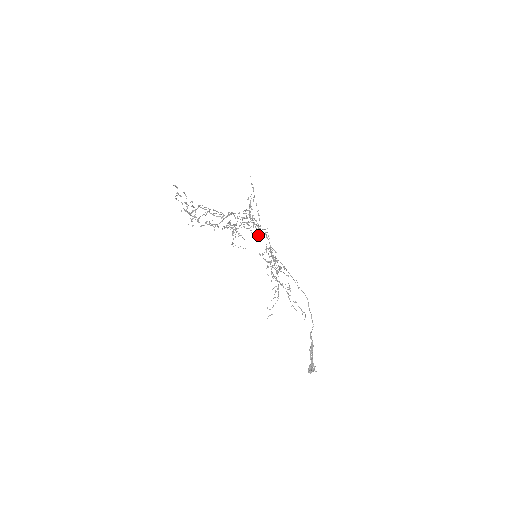
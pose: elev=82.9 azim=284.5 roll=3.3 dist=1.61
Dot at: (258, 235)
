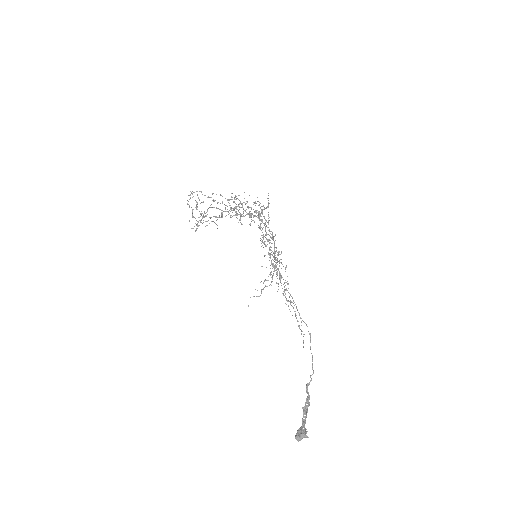
Dot at: (264, 242)
